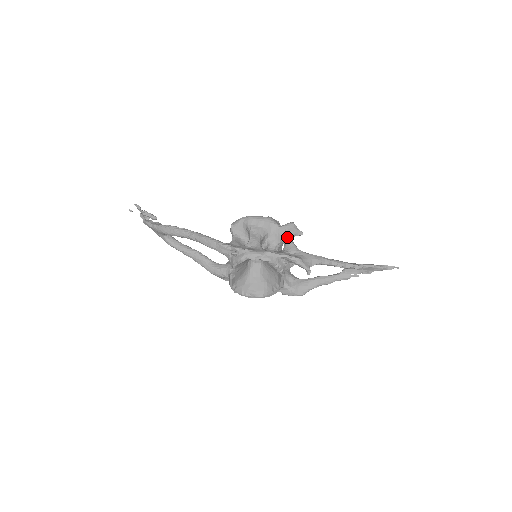
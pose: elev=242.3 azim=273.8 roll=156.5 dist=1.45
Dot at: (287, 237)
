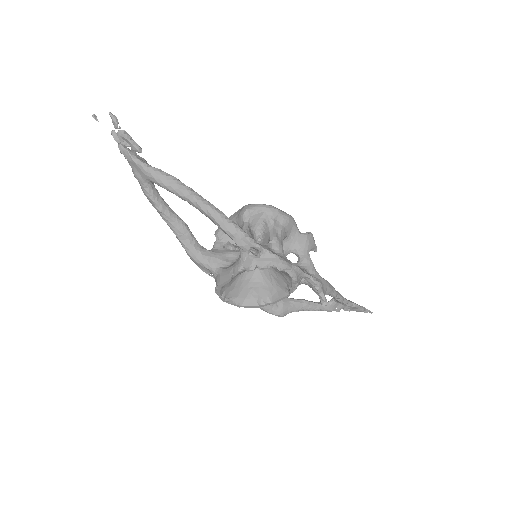
Dot at: (306, 250)
